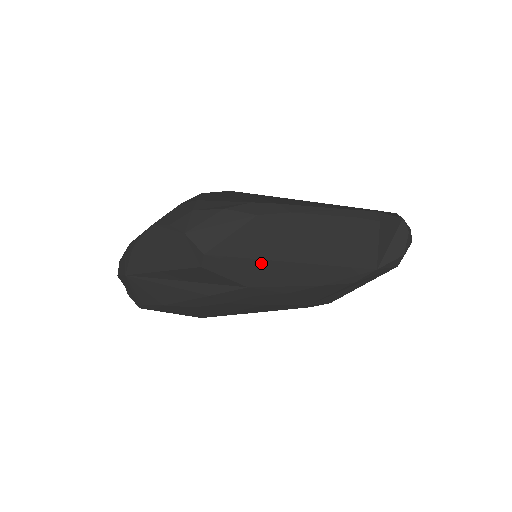
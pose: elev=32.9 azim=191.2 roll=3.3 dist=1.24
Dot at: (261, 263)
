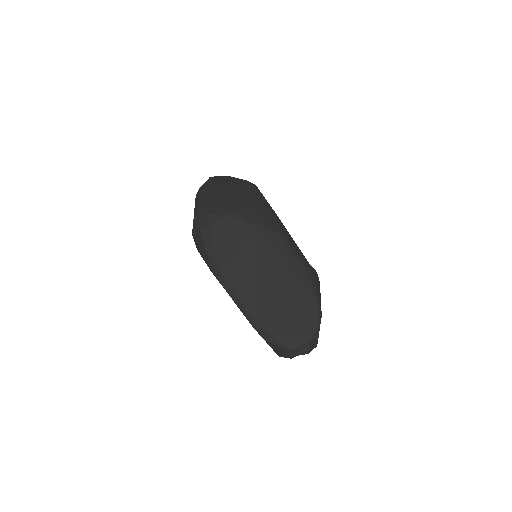
Dot at: occluded
